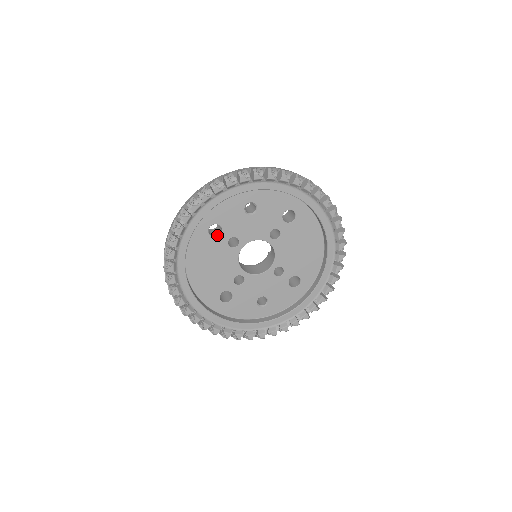
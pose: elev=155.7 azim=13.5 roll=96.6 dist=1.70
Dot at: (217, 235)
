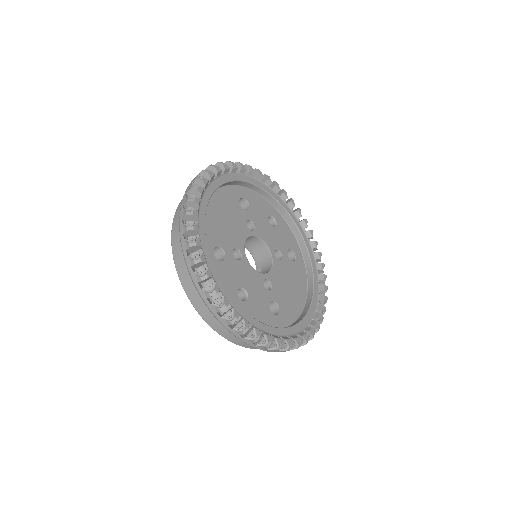
Dot at: (242, 210)
